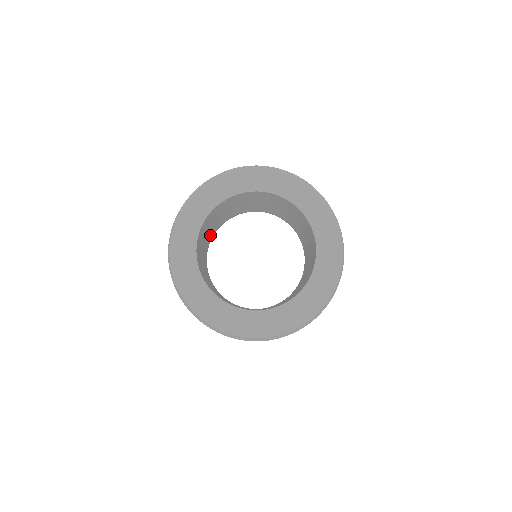
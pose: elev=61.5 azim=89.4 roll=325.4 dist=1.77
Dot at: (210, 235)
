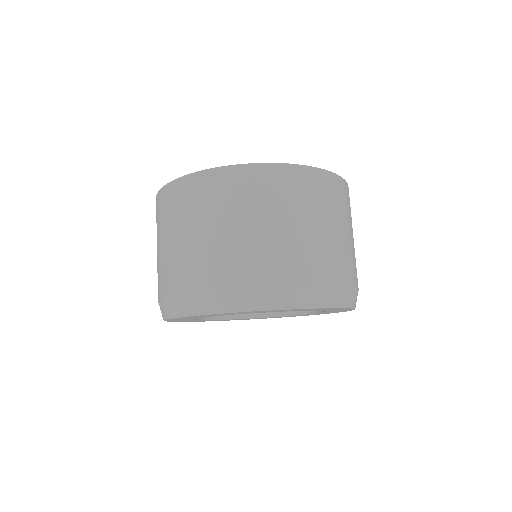
Dot at: occluded
